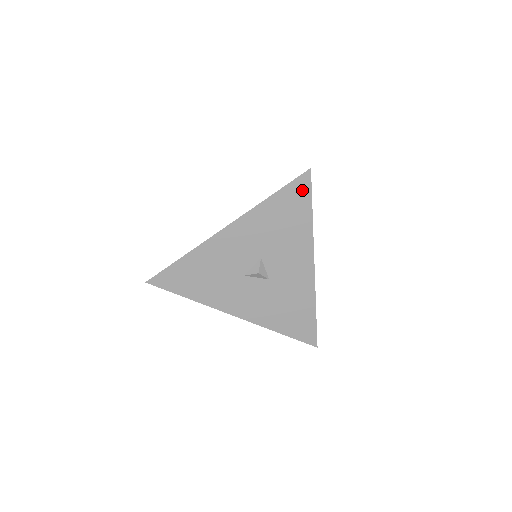
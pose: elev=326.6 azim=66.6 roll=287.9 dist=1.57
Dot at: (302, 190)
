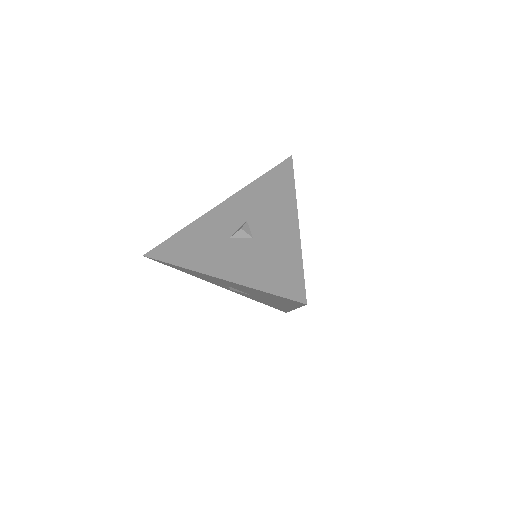
Dot at: (285, 169)
